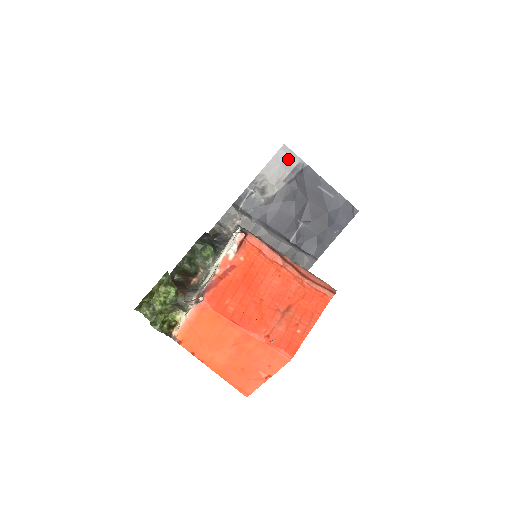
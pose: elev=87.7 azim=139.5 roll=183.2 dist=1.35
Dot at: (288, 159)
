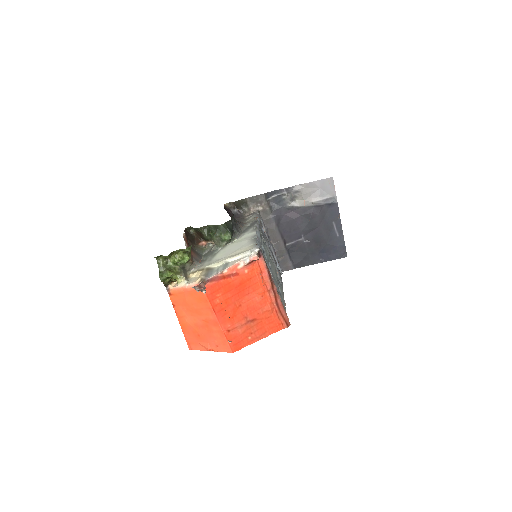
Dot at: (327, 189)
